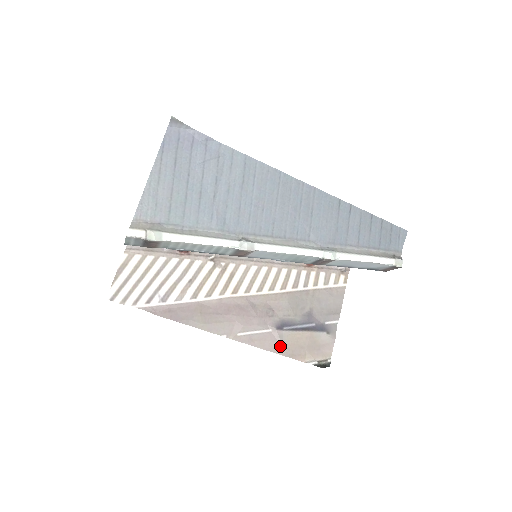
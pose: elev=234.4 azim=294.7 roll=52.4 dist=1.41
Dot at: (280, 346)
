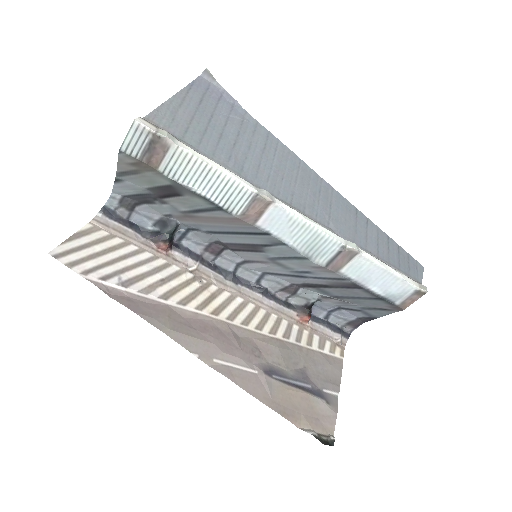
Dot at: (268, 396)
